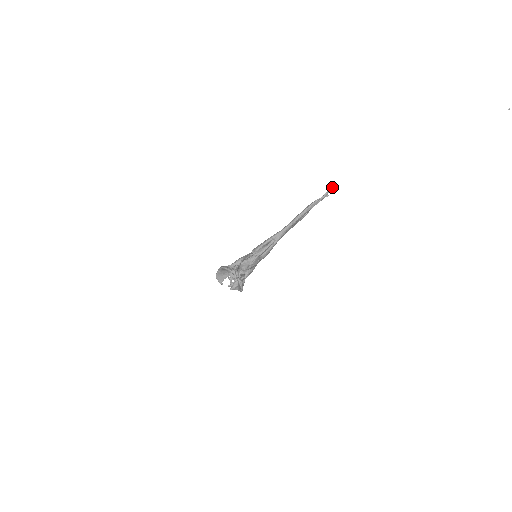
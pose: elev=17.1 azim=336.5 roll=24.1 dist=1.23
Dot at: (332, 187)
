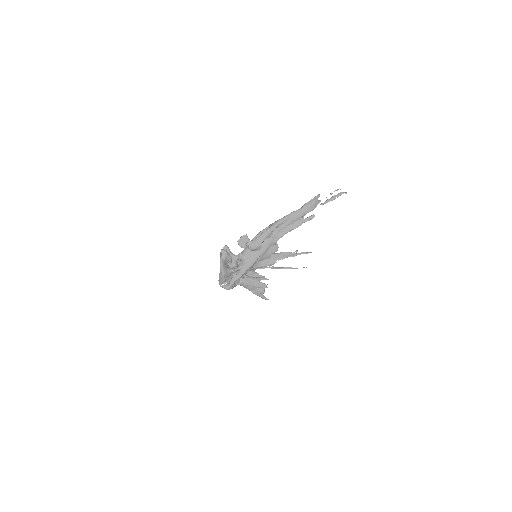
Dot at: (342, 192)
